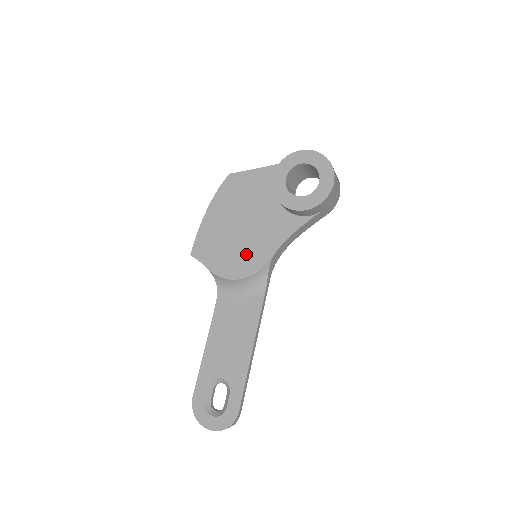
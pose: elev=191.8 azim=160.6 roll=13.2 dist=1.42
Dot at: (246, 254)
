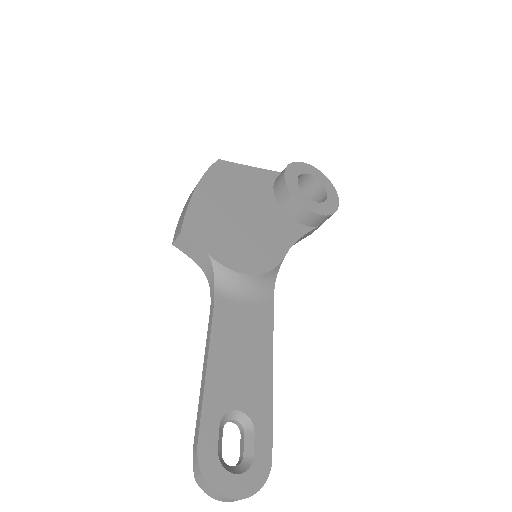
Dot at: (255, 248)
